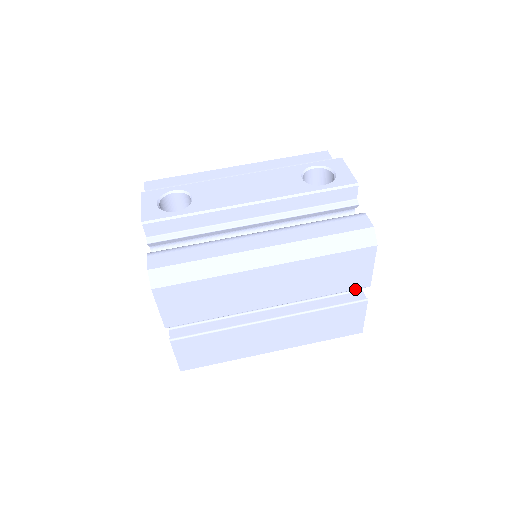
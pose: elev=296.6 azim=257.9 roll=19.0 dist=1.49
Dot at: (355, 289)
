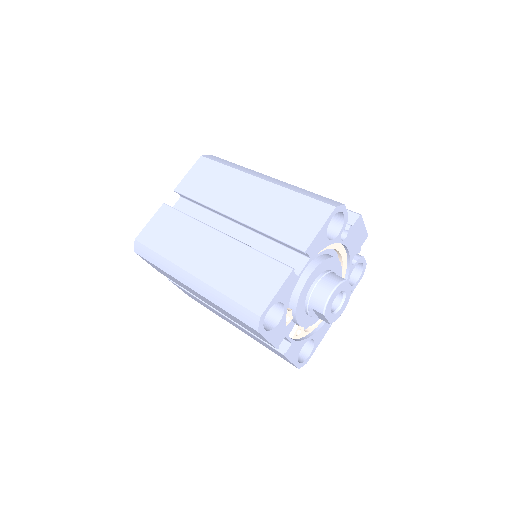
Dot at: (293, 245)
